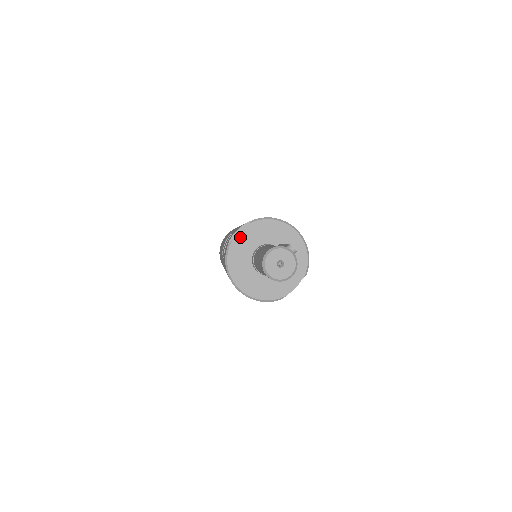
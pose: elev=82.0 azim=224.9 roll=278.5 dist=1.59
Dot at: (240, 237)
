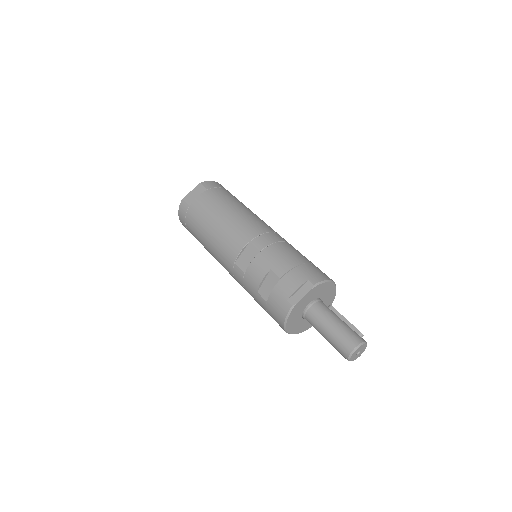
Dot at: (303, 299)
